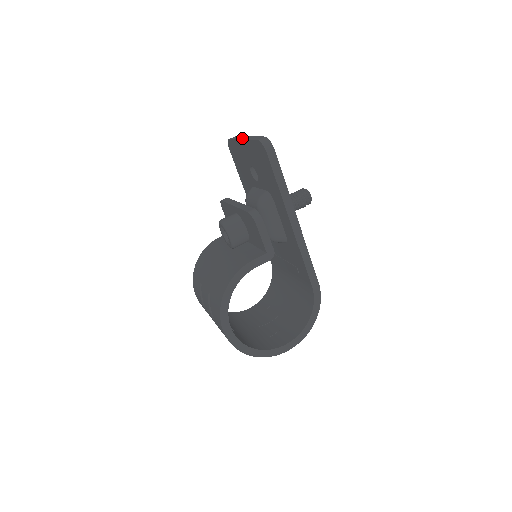
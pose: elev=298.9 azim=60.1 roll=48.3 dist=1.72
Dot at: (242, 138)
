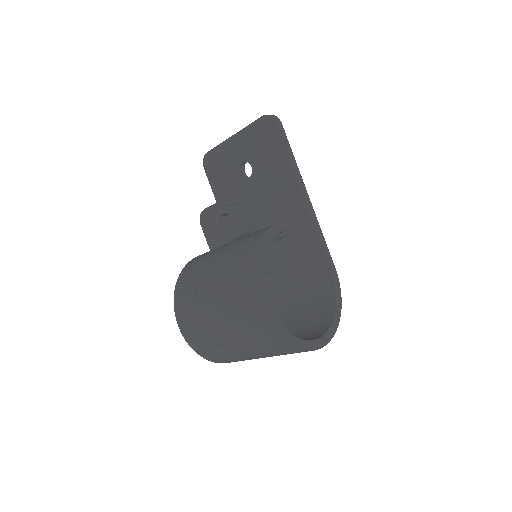
Dot at: (231, 137)
